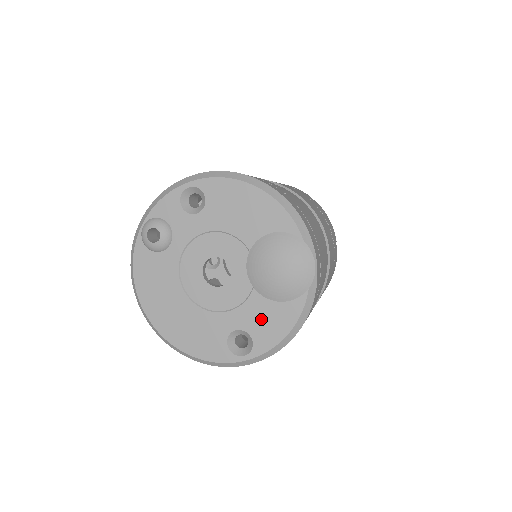
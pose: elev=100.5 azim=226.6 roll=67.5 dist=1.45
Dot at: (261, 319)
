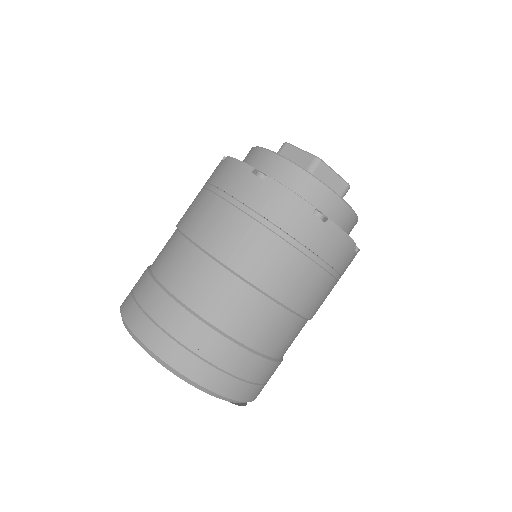
Dot at: occluded
